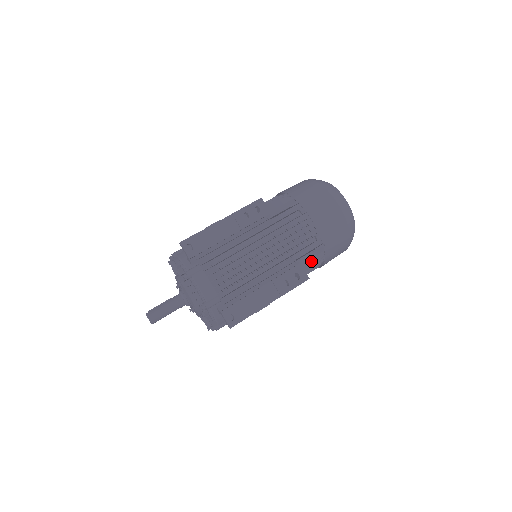
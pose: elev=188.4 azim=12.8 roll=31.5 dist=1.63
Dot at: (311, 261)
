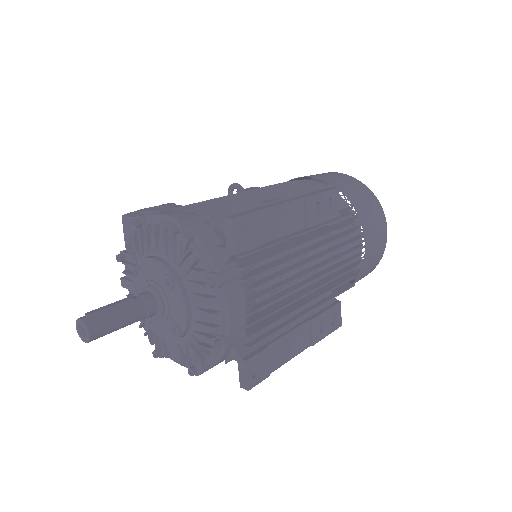
Dot at: occluded
